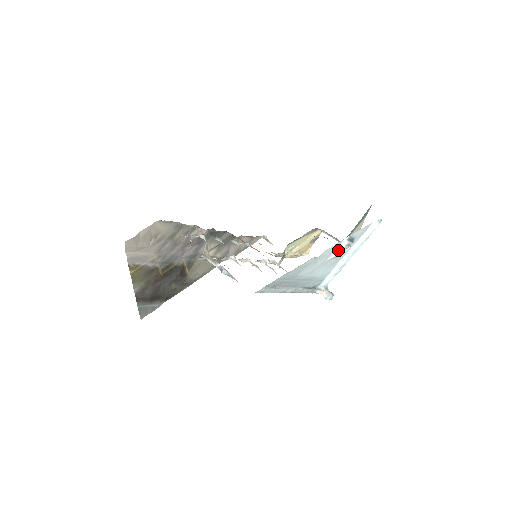
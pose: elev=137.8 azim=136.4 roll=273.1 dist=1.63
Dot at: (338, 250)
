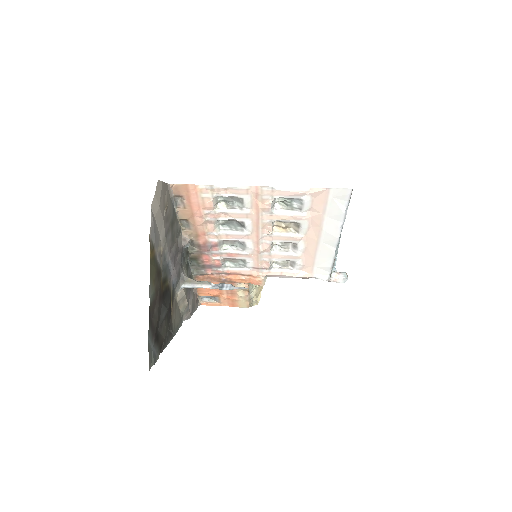
Dot at: occluded
